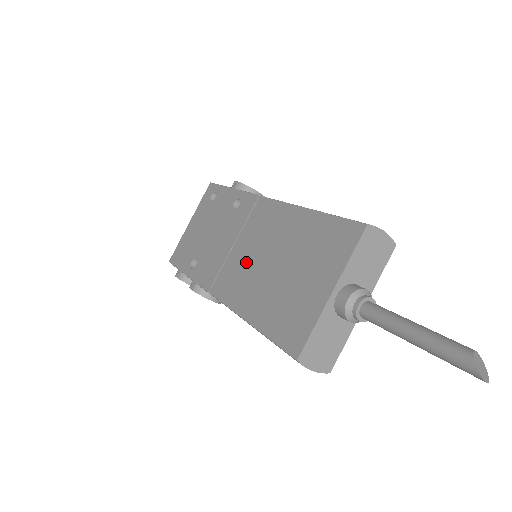
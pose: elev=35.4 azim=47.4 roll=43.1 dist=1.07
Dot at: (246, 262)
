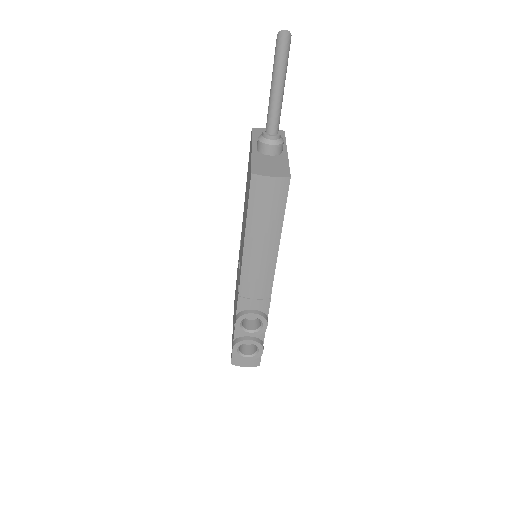
Dot at: occluded
